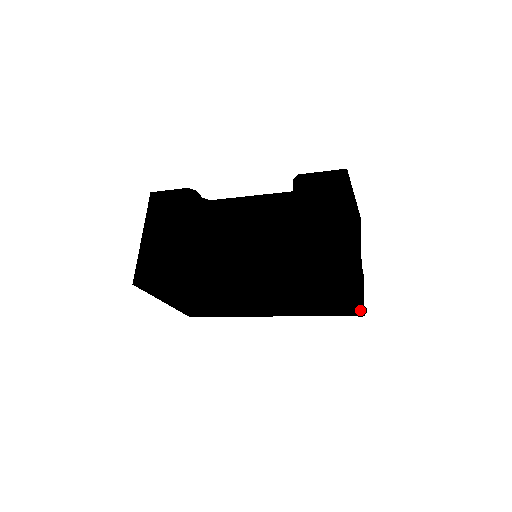
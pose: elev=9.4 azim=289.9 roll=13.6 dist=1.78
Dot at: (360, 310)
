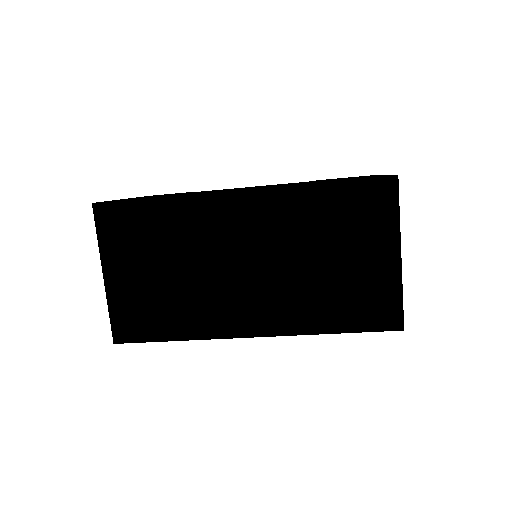
Dot at: occluded
